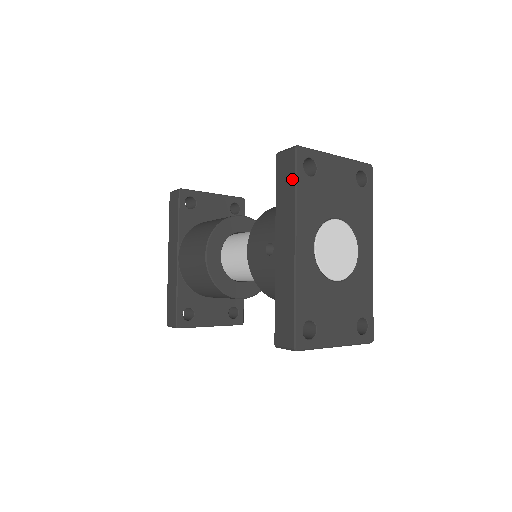
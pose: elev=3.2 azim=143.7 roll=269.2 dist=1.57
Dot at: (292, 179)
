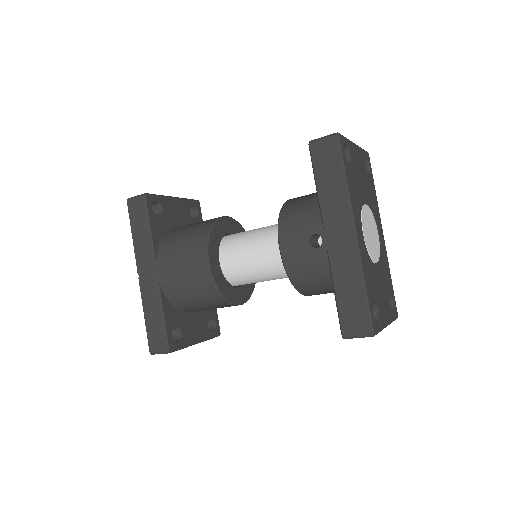
Dot at: (339, 166)
